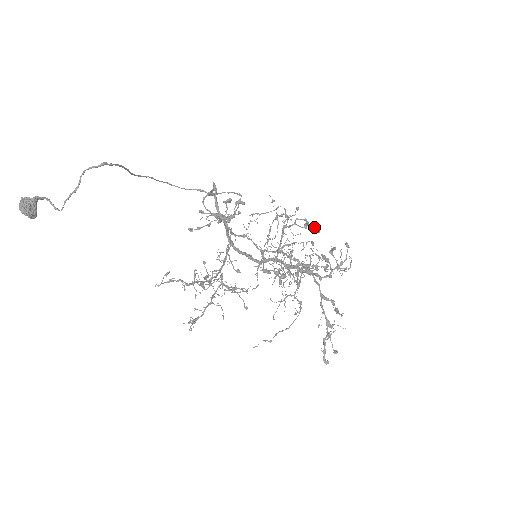
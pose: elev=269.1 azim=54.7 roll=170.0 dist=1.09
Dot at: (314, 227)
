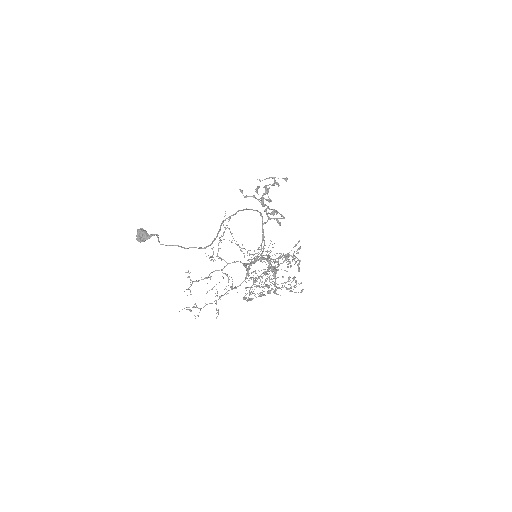
Dot at: occluded
